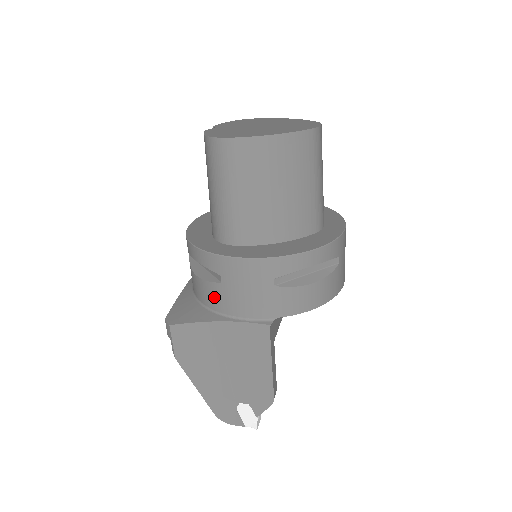
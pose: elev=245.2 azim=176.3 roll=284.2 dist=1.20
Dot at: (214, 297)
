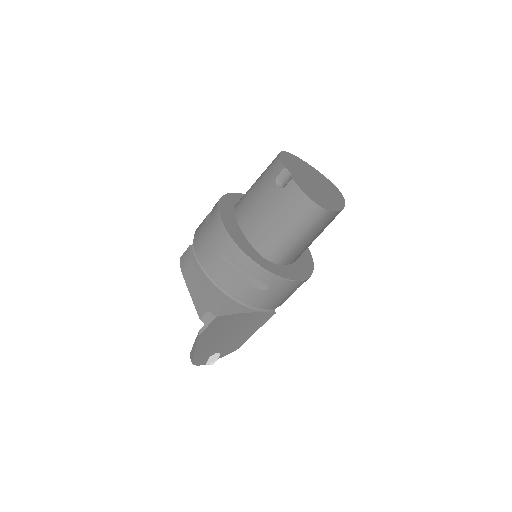
Dot at: (251, 296)
